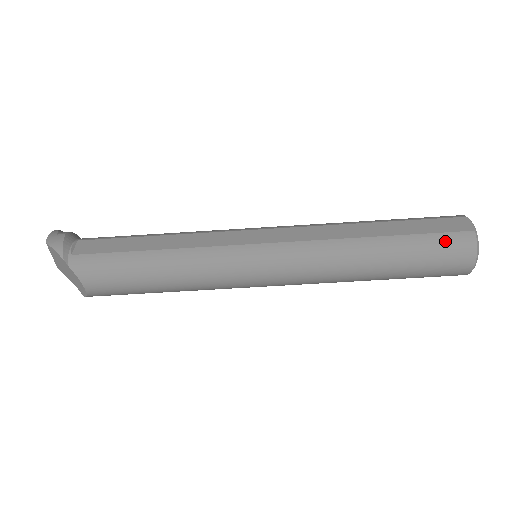
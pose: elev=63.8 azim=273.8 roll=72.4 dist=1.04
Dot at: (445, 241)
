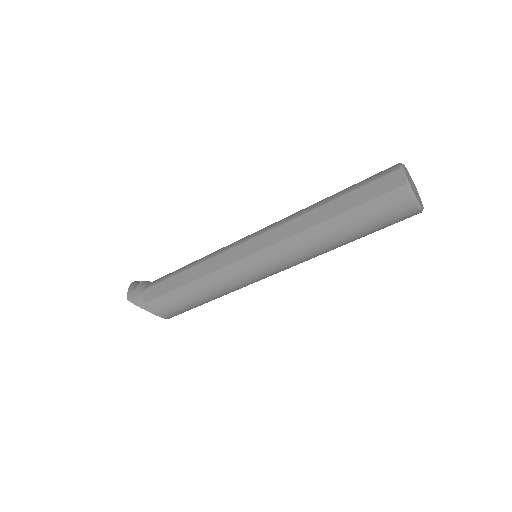
Dot at: (383, 203)
